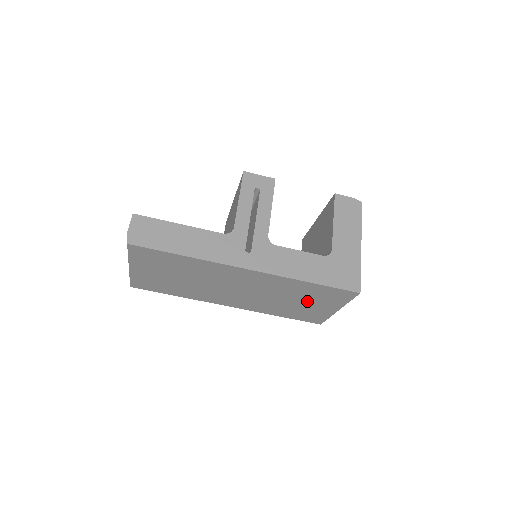
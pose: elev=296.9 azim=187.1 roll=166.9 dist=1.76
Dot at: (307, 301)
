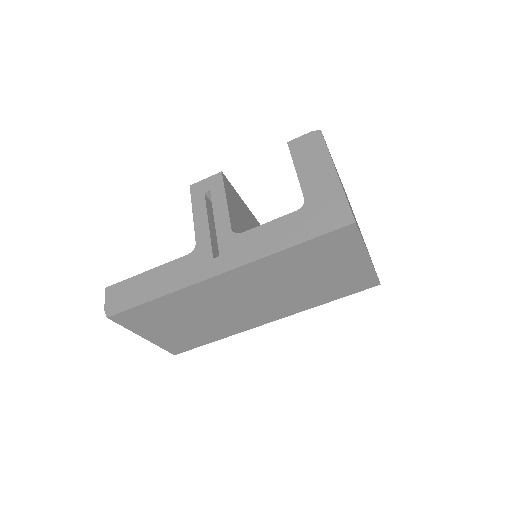
Dot at: (324, 268)
